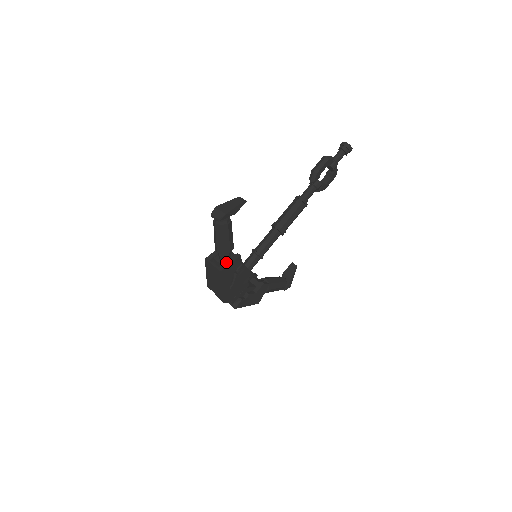
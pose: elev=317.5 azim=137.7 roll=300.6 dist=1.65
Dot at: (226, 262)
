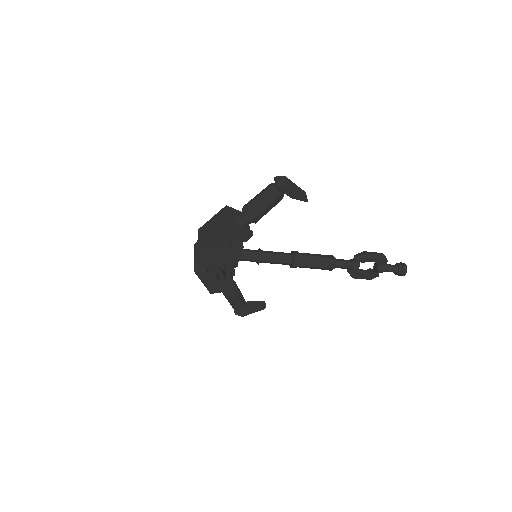
Dot at: (238, 225)
